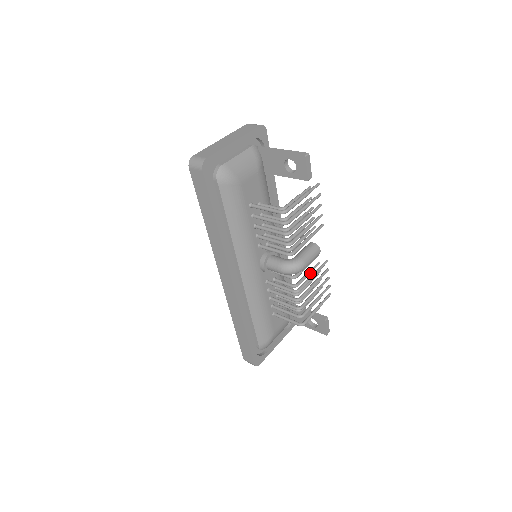
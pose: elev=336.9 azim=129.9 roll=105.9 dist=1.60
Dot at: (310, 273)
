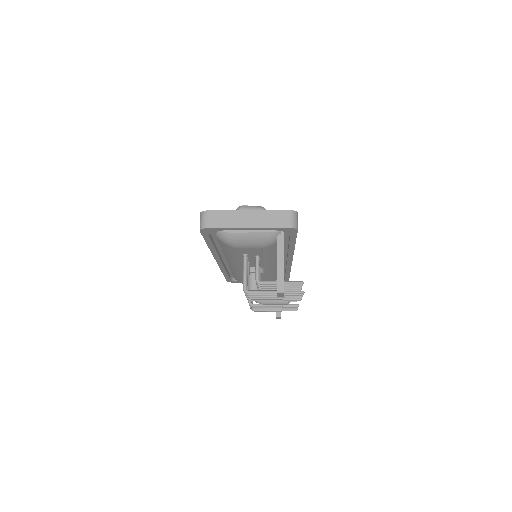
Dot at: occluded
